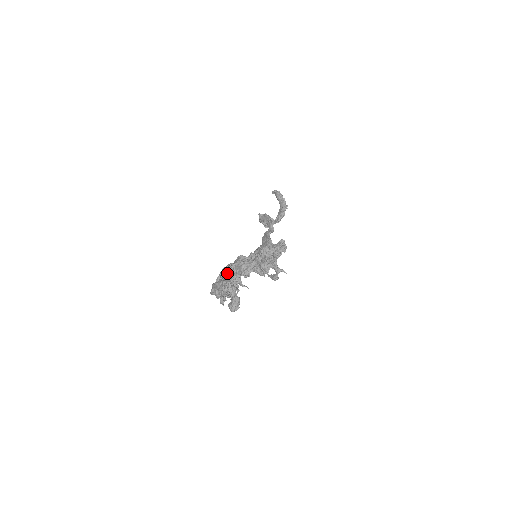
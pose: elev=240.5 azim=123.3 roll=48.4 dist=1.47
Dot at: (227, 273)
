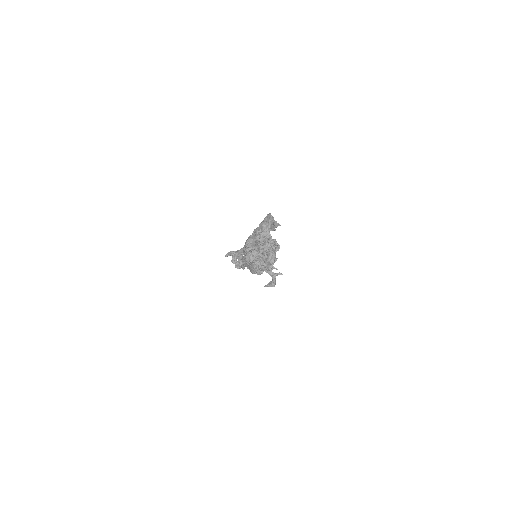
Dot at: occluded
